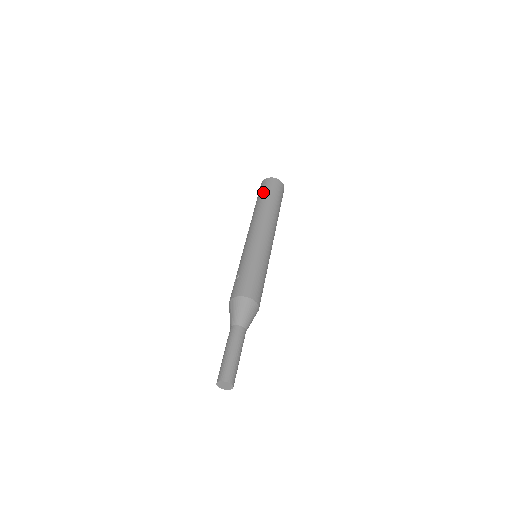
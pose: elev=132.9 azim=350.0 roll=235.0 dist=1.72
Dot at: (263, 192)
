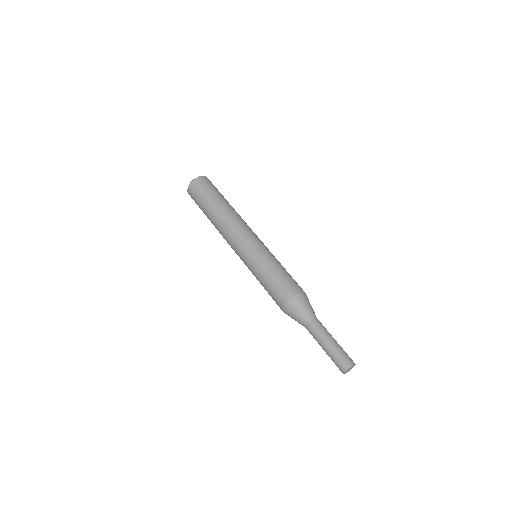
Dot at: (201, 201)
